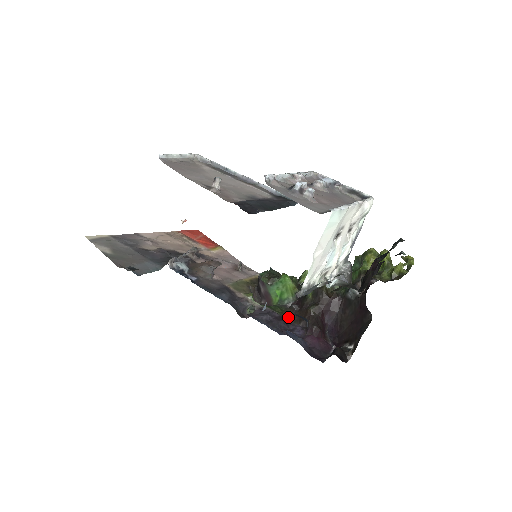
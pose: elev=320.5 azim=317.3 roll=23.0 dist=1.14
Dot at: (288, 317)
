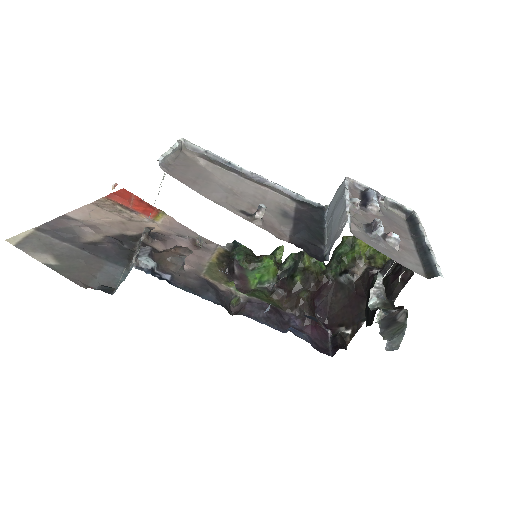
Dot at: (276, 304)
